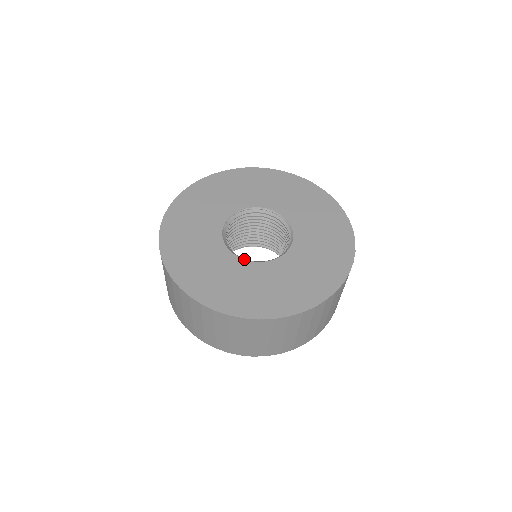
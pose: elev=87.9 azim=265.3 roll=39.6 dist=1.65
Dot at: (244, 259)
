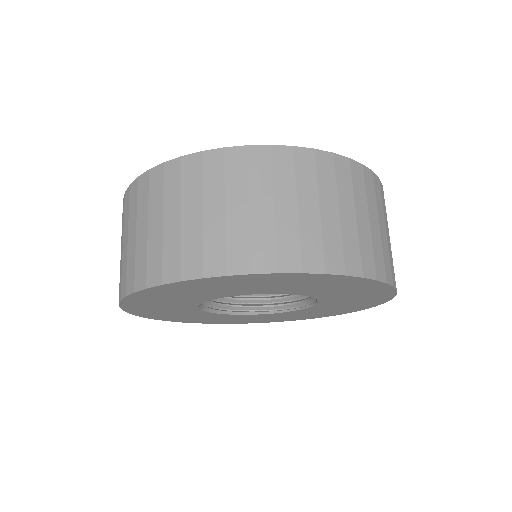
Dot at: occluded
